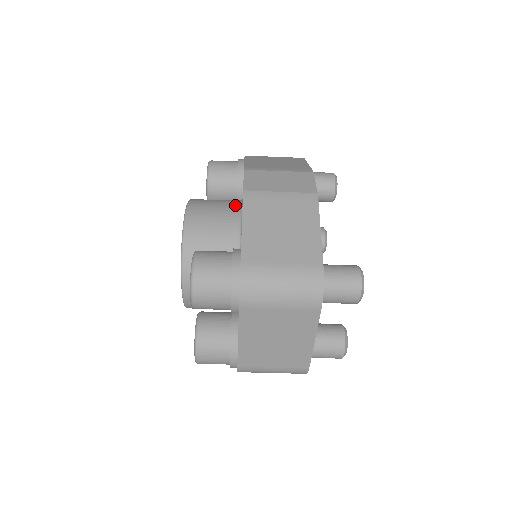
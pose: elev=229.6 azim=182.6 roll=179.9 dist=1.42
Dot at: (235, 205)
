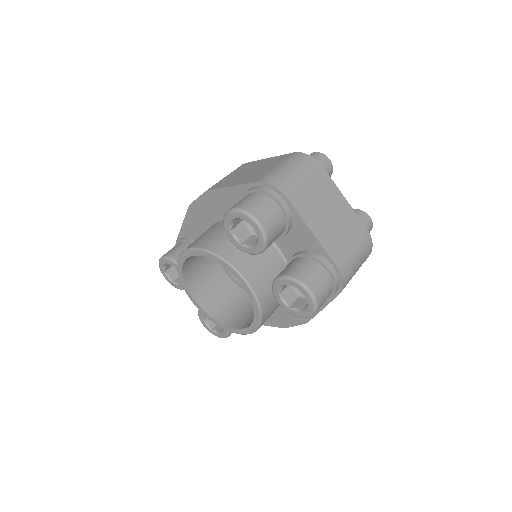
Dot at: occluded
